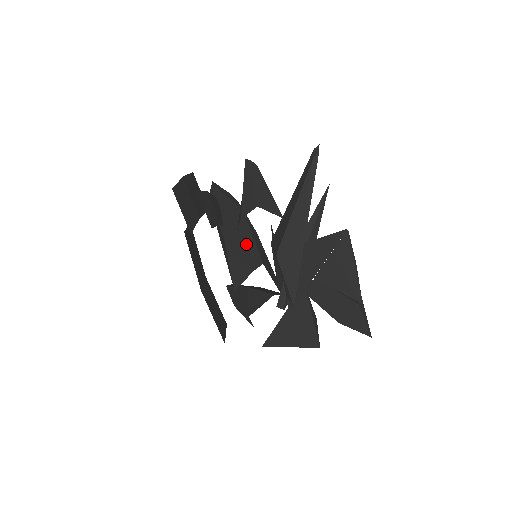
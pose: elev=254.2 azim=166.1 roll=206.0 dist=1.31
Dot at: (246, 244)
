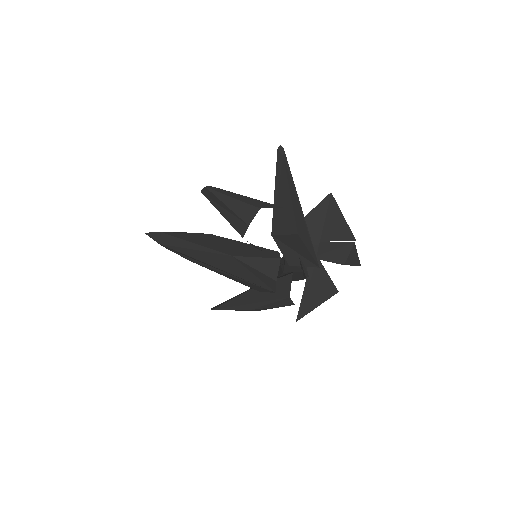
Dot at: (249, 249)
